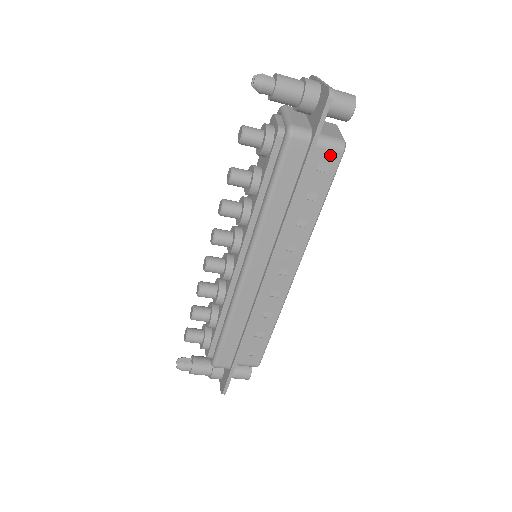
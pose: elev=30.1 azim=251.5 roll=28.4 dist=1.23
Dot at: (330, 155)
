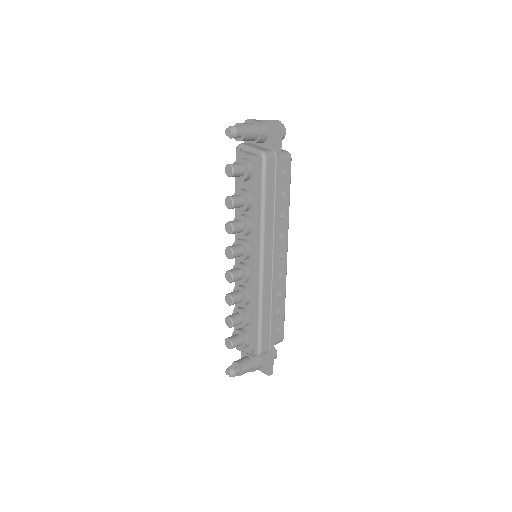
Dot at: (286, 163)
